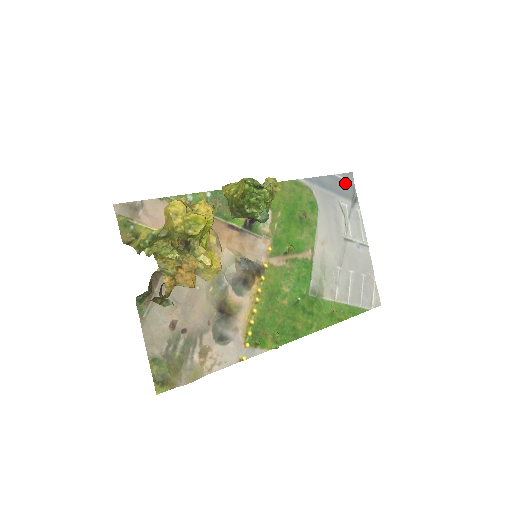
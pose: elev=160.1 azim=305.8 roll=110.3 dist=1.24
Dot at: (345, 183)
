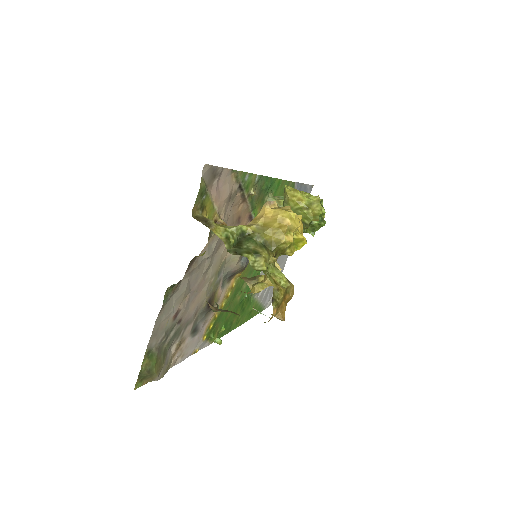
Dot at: occluded
